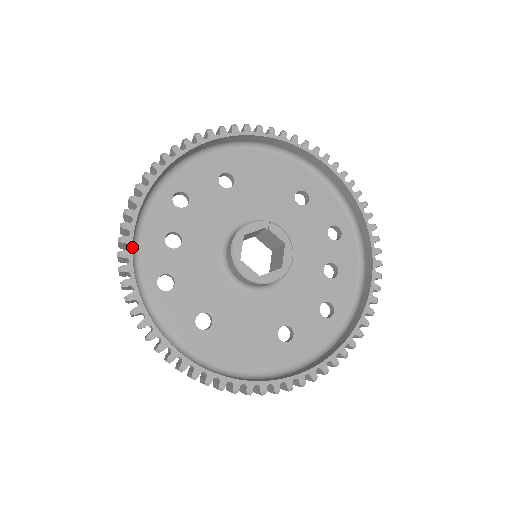
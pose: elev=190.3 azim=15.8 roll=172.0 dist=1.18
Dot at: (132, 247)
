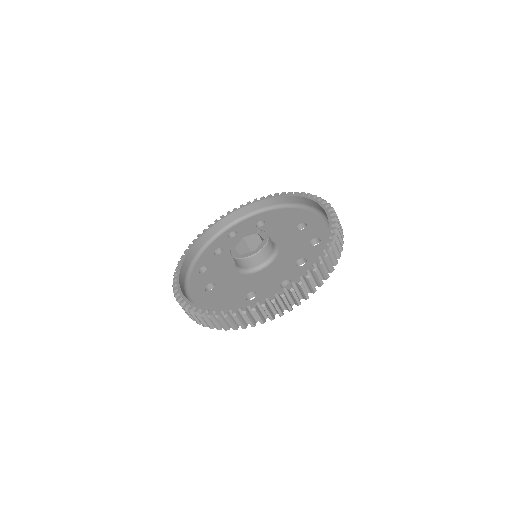
Dot at: (191, 248)
